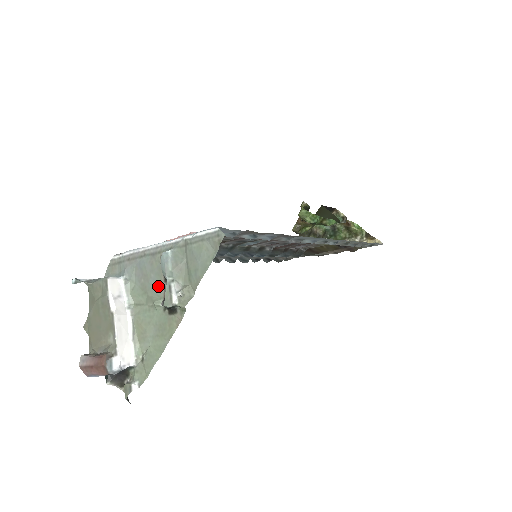
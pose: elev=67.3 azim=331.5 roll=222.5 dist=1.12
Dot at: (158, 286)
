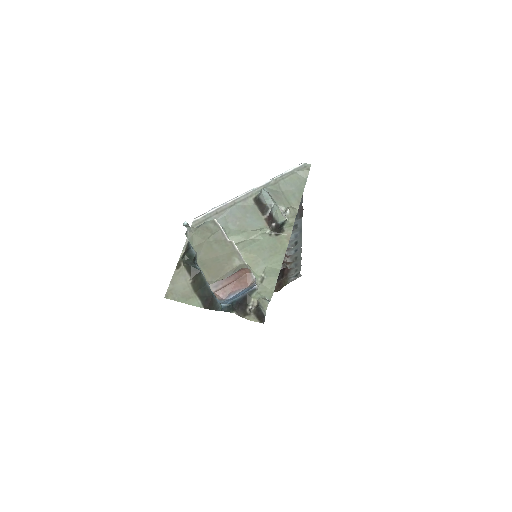
Dot at: (257, 220)
